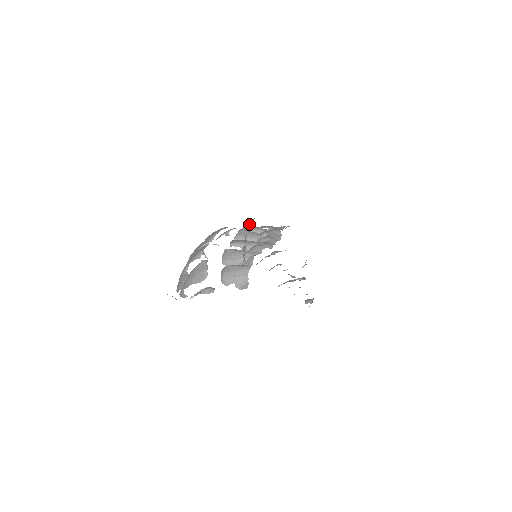
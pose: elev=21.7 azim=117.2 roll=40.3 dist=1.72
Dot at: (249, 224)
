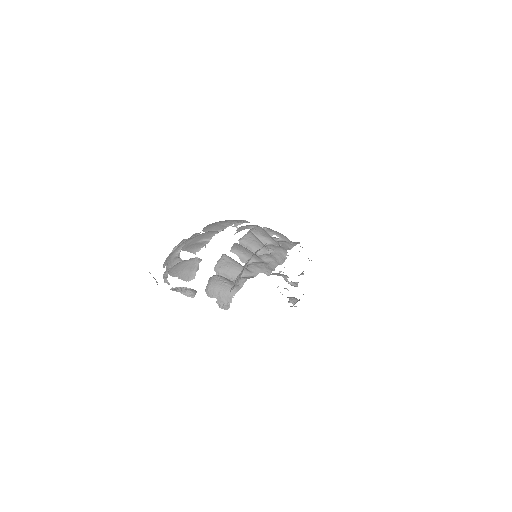
Dot at: (253, 255)
